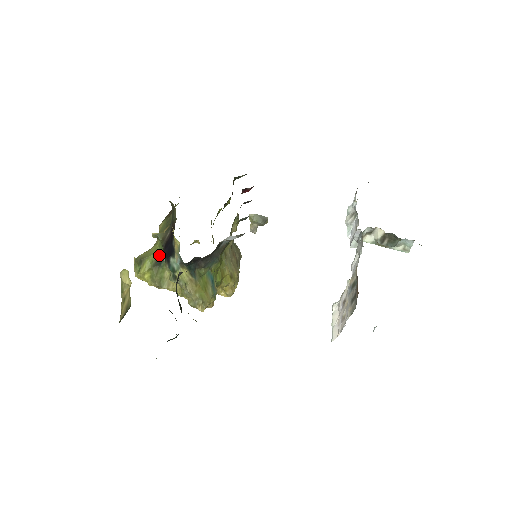
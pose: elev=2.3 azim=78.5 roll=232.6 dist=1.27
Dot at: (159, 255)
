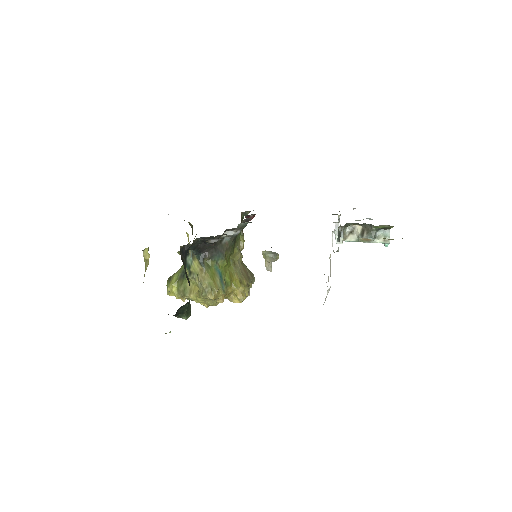
Dot at: (183, 269)
